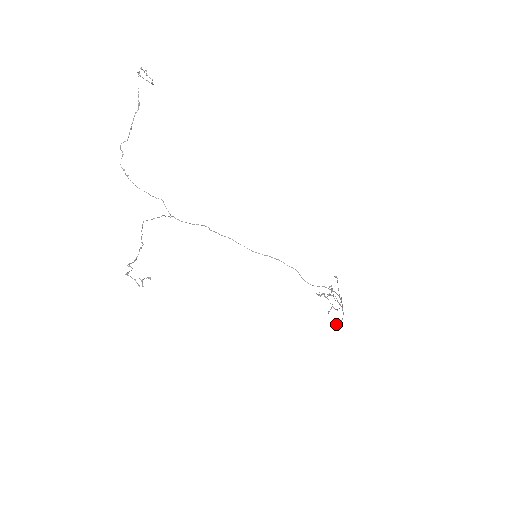
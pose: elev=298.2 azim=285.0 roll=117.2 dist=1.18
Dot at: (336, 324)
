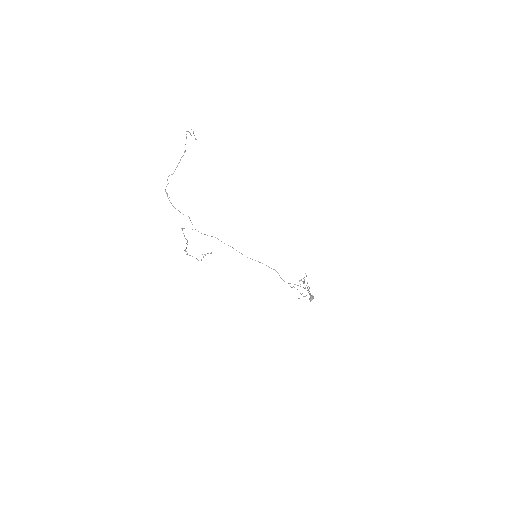
Dot at: (310, 297)
